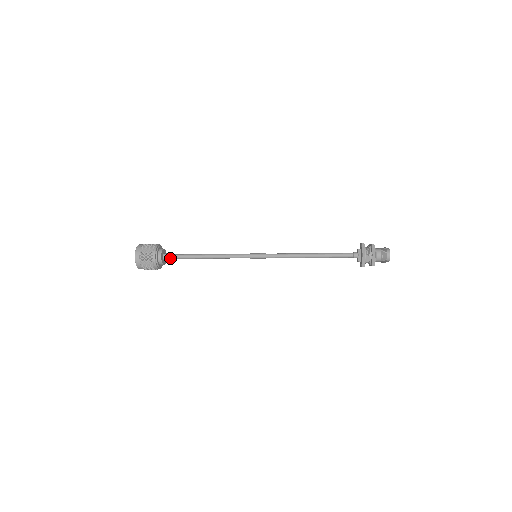
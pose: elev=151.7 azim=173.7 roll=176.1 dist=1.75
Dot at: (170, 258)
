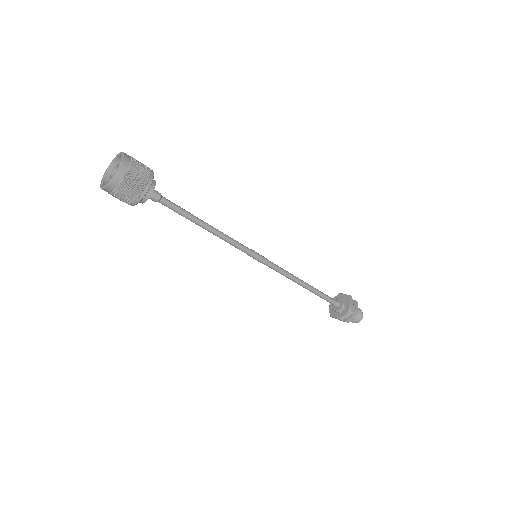
Dot at: occluded
